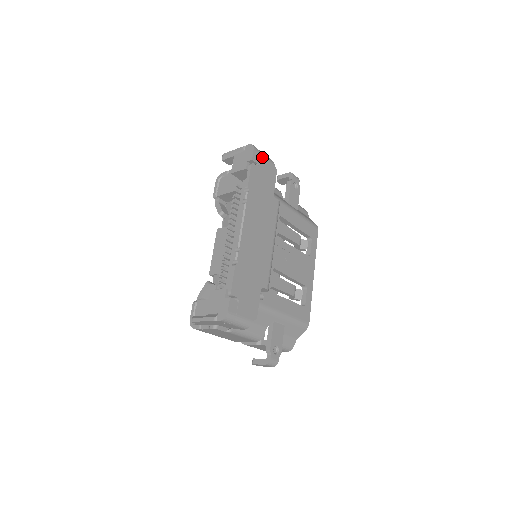
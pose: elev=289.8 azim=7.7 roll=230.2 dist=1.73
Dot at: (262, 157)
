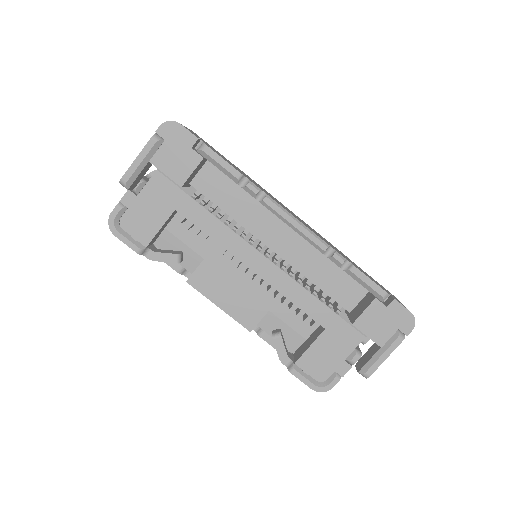
Dot at: occluded
